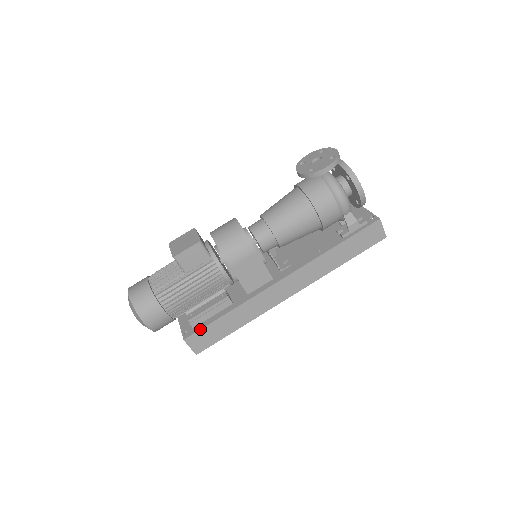
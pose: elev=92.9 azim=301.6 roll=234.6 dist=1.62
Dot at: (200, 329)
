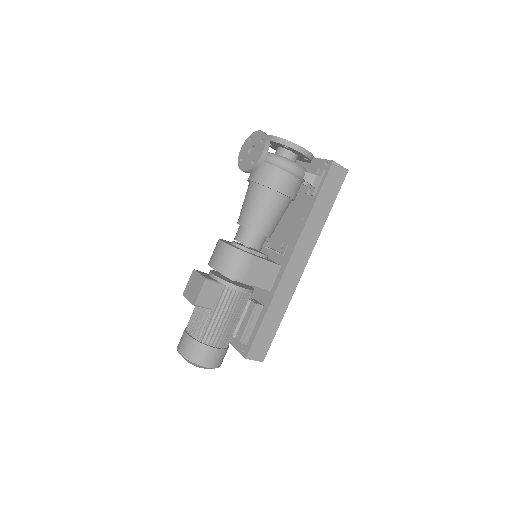
Dot at: (252, 342)
